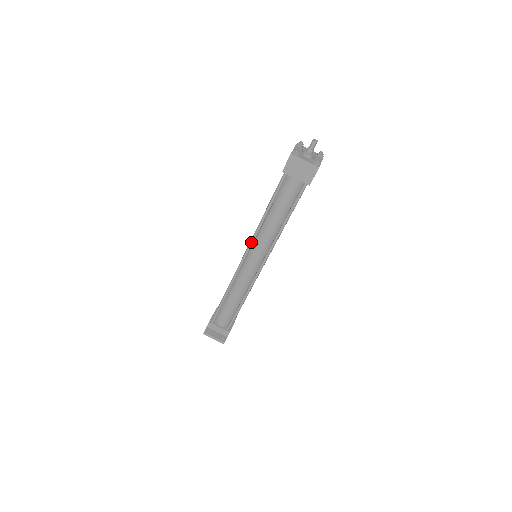
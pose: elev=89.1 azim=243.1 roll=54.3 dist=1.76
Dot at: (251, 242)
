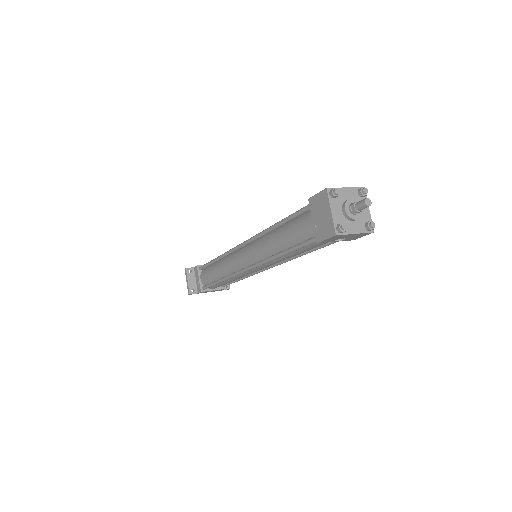
Dot at: (252, 238)
